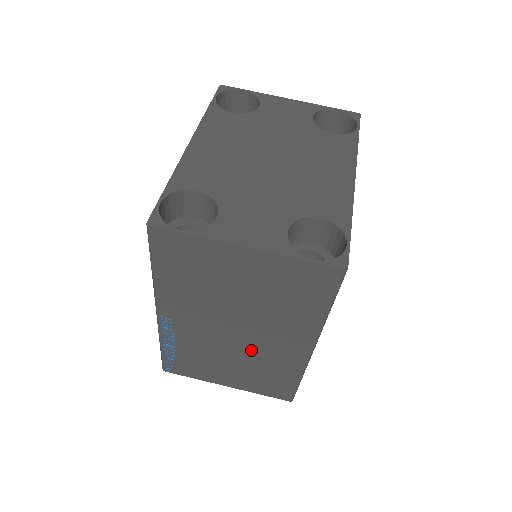
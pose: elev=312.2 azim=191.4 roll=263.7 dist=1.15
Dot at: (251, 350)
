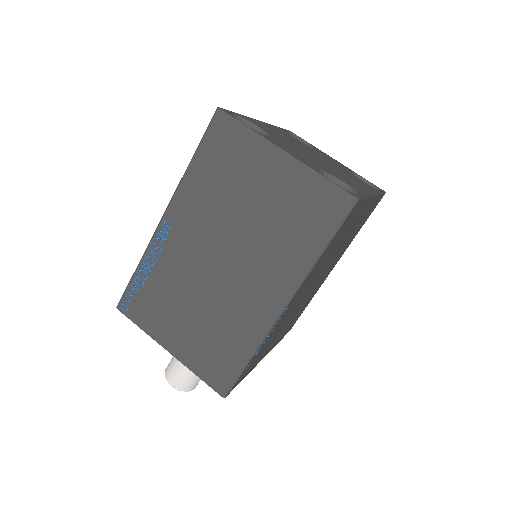
Dot at: (223, 294)
